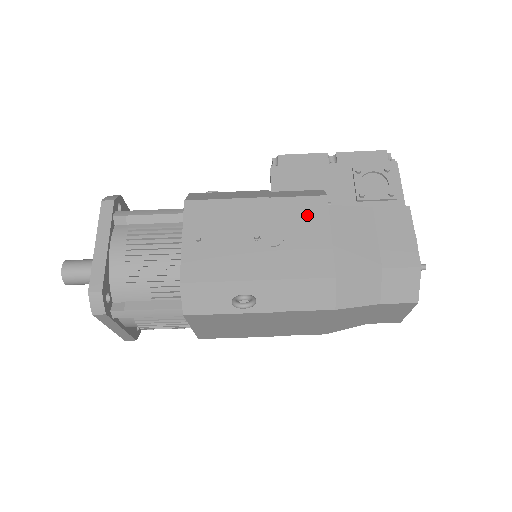
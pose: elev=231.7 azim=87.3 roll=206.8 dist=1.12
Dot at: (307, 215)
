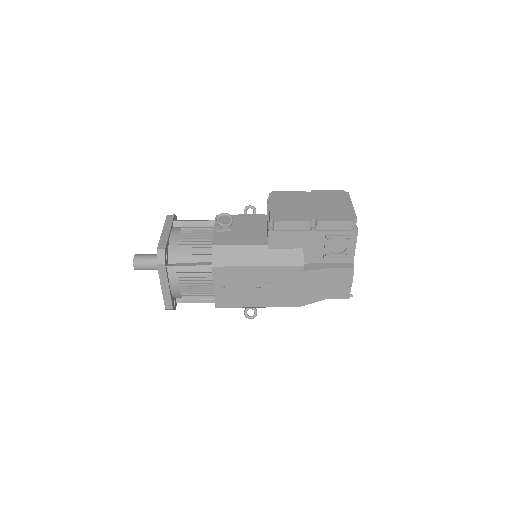
Dot at: (289, 277)
